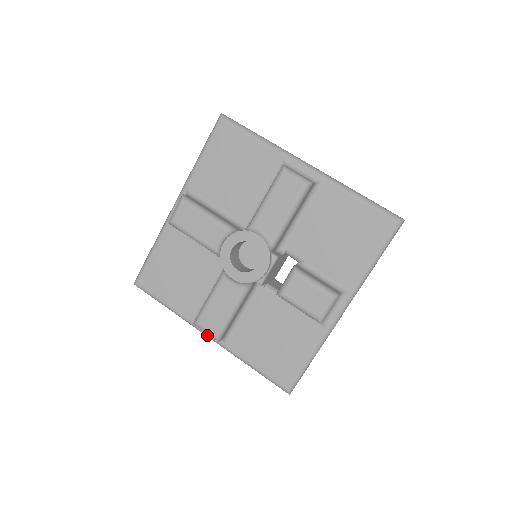
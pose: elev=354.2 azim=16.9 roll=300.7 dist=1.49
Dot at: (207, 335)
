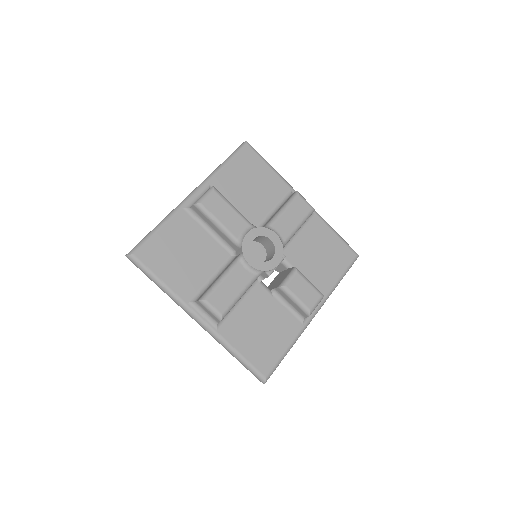
Dot at: (199, 318)
